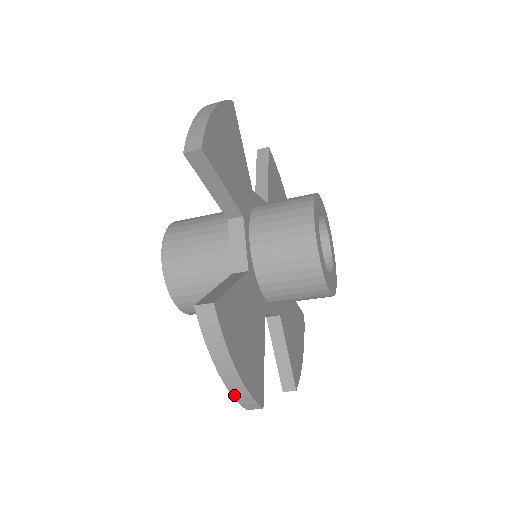
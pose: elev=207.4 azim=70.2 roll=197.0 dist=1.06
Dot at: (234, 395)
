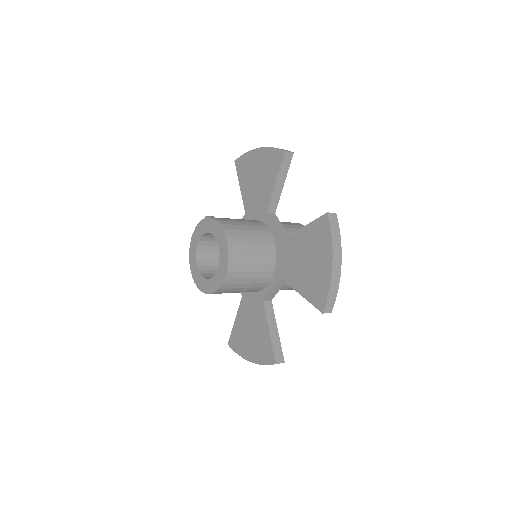
Dot at: (331, 288)
